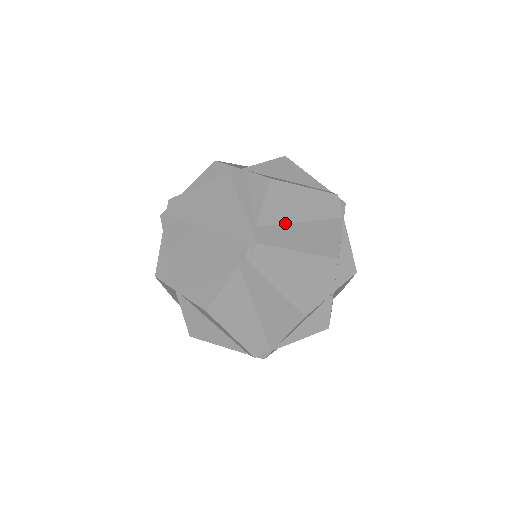
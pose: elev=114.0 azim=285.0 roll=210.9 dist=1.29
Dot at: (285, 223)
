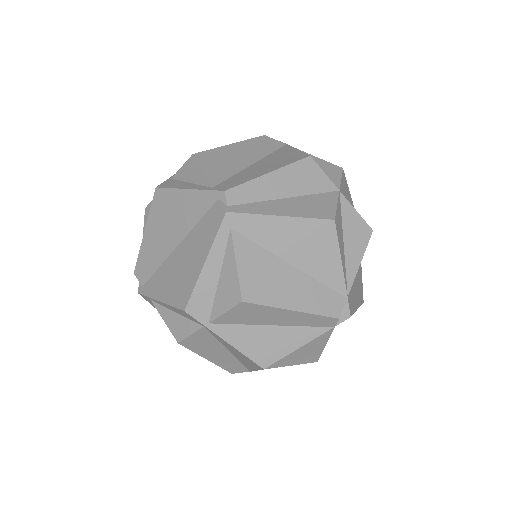
Dot at: (238, 172)
